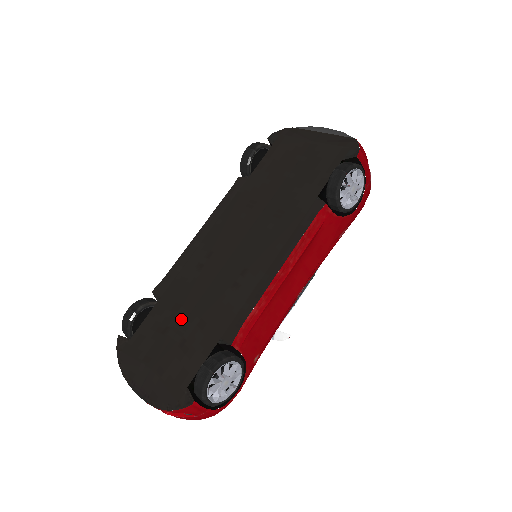
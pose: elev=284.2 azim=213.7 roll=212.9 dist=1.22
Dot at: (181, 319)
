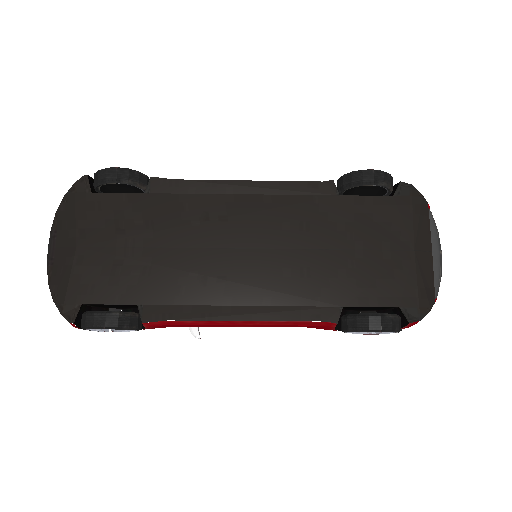
Dot at: (140, 241)
